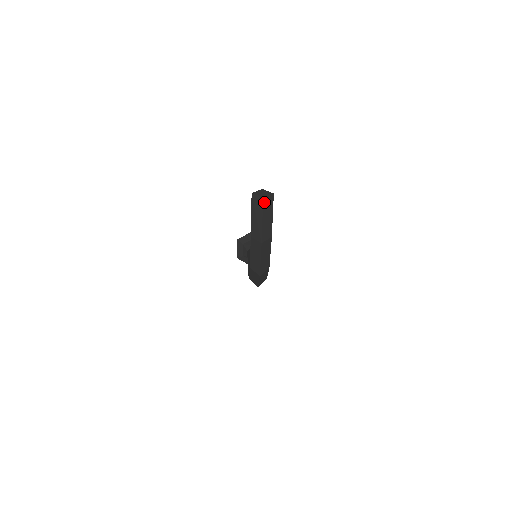
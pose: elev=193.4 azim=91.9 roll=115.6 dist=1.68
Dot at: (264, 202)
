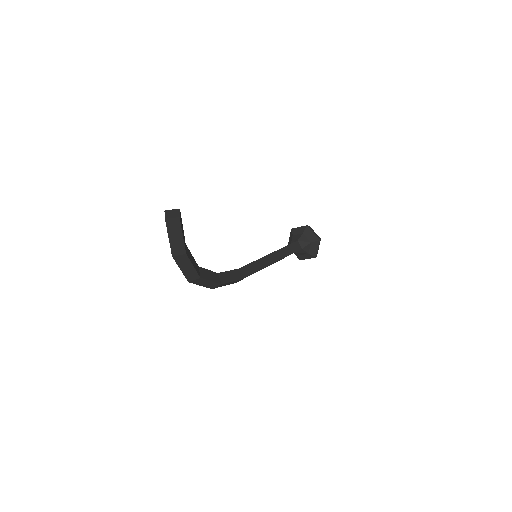
Dot at: (168, 223)
